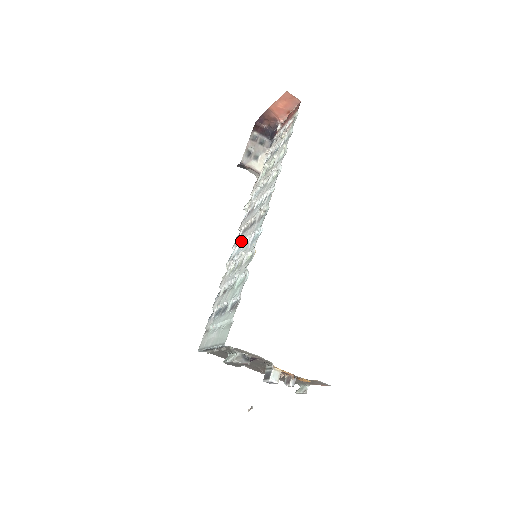
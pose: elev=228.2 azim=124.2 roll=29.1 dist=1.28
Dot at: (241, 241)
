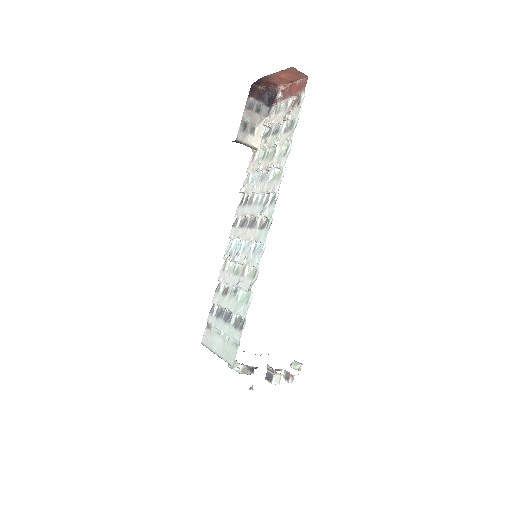
Dot at: (240, 238)
